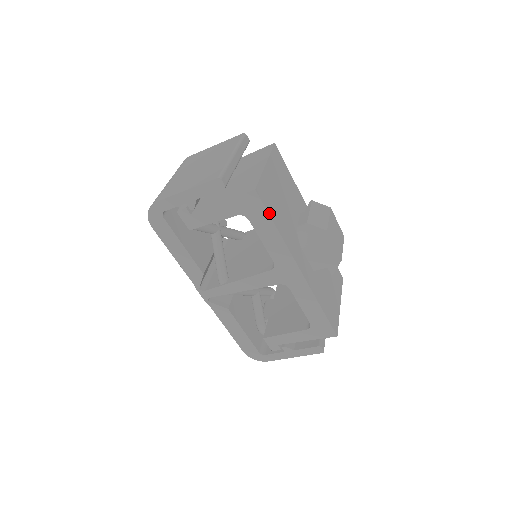
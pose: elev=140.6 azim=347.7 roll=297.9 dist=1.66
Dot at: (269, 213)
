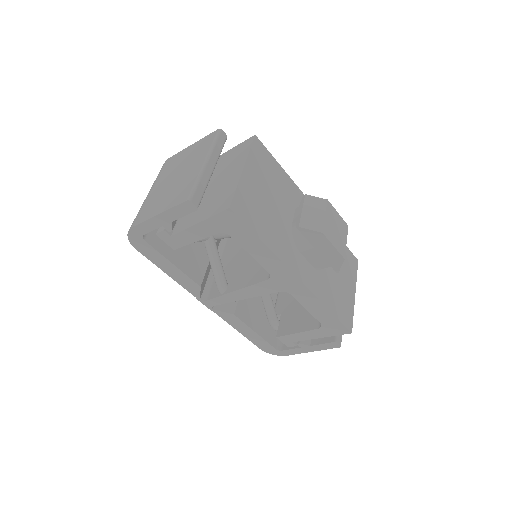
Dot at: (251, 228)
